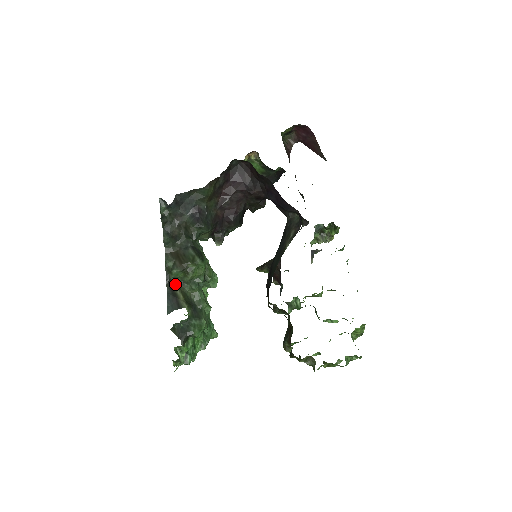
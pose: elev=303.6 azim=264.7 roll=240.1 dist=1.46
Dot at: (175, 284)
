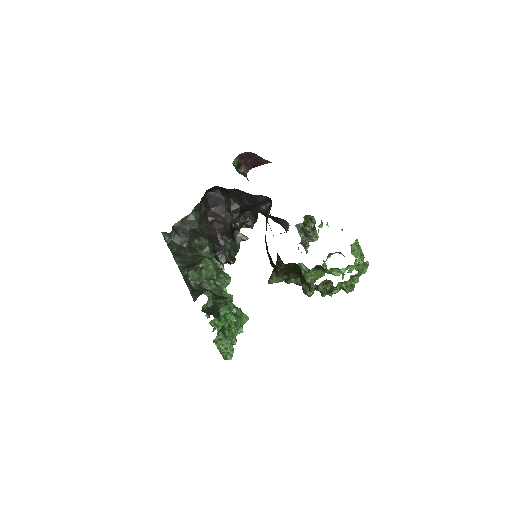
Dot at: (195, 287)
